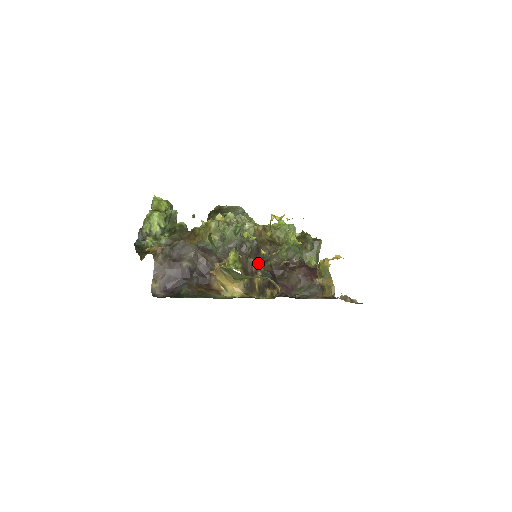
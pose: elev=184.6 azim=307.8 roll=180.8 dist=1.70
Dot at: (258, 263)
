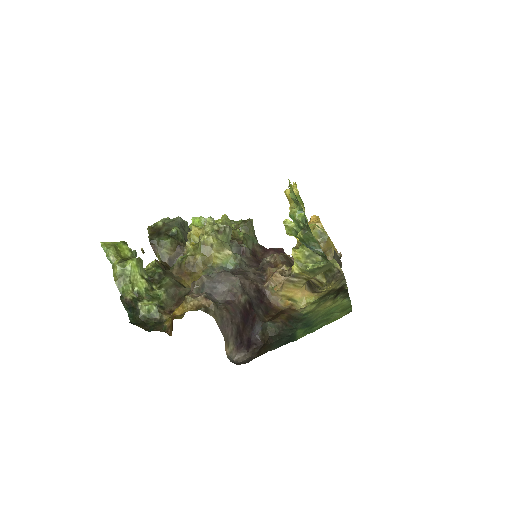
Dot at: occluded
